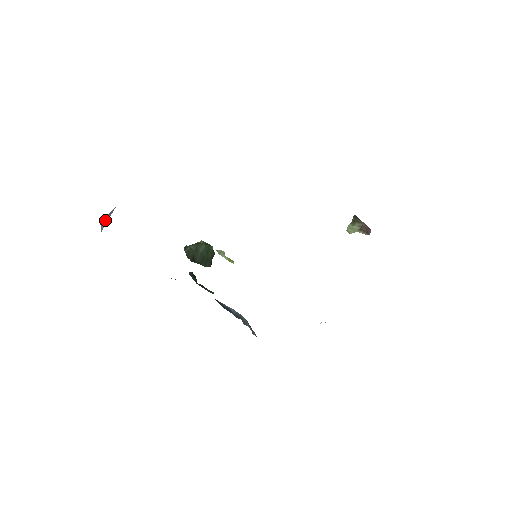
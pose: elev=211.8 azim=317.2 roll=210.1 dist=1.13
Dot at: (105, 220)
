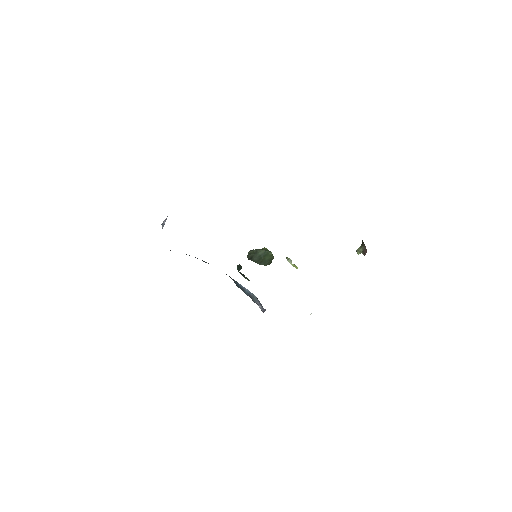
Dot at: (164, 223)
